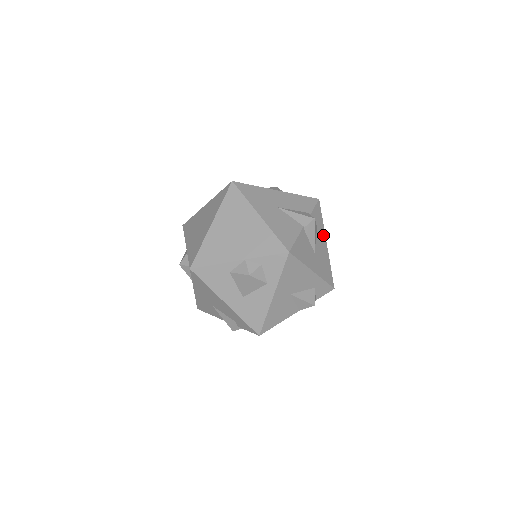
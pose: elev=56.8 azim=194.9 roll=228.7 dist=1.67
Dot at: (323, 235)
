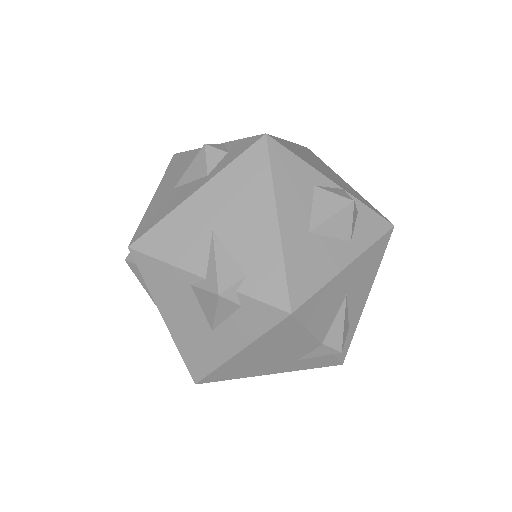
Dot at: occluded
